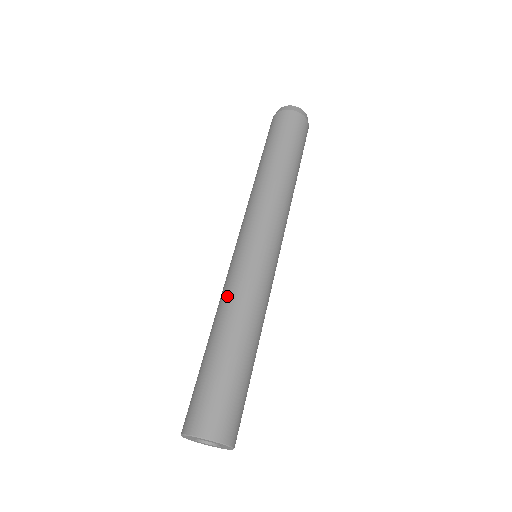
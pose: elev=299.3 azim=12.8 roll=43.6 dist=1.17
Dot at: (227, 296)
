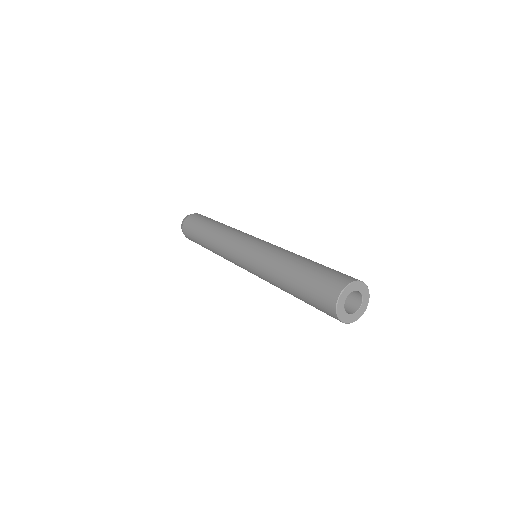
Dot at: (284, 249)
